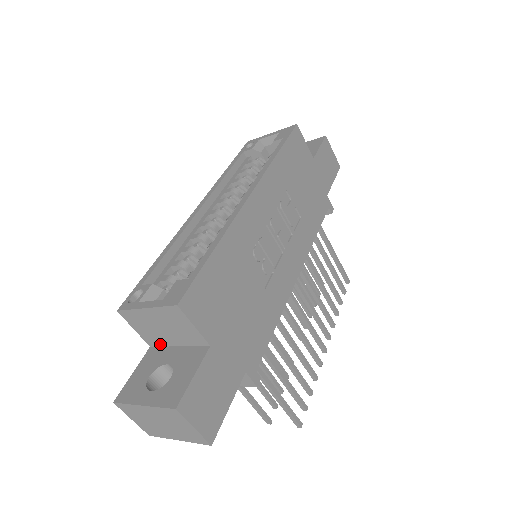
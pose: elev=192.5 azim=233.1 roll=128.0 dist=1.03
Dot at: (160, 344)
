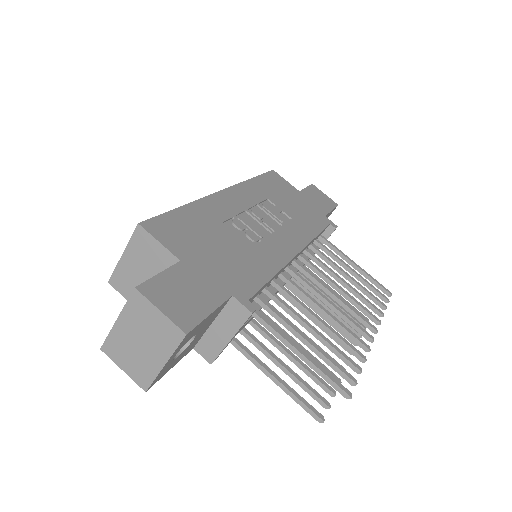
Dot at: occluded
